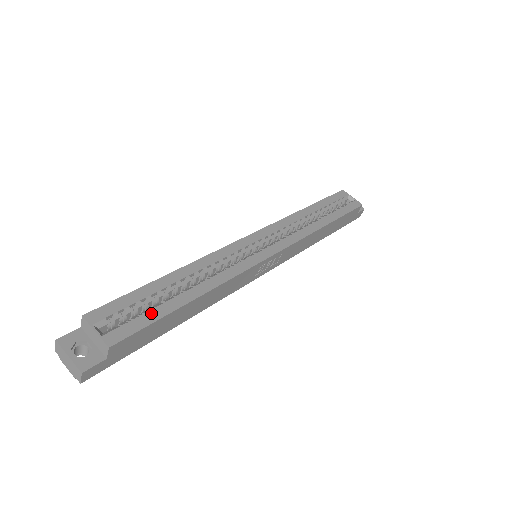
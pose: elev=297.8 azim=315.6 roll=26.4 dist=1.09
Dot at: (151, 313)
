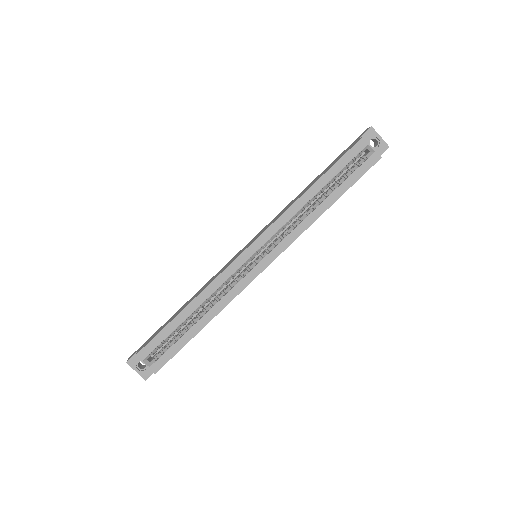
Dot at: (175, 345)
